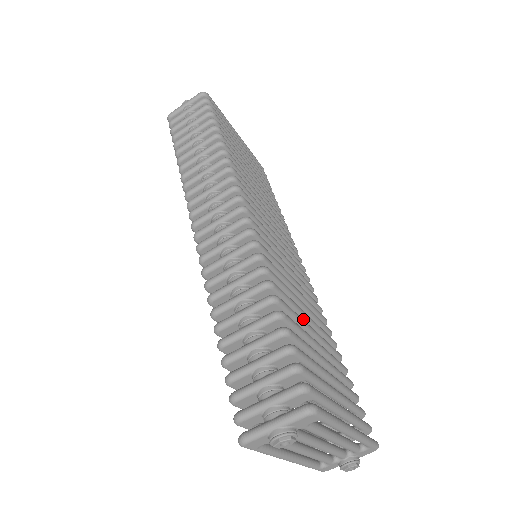
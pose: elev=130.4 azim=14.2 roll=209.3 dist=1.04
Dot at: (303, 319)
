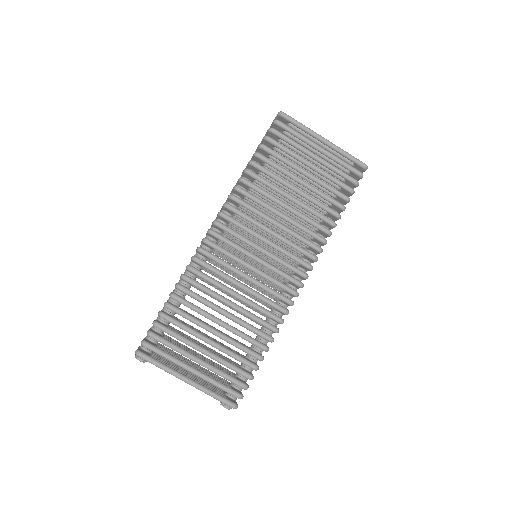
Dot at: (218, 312)
